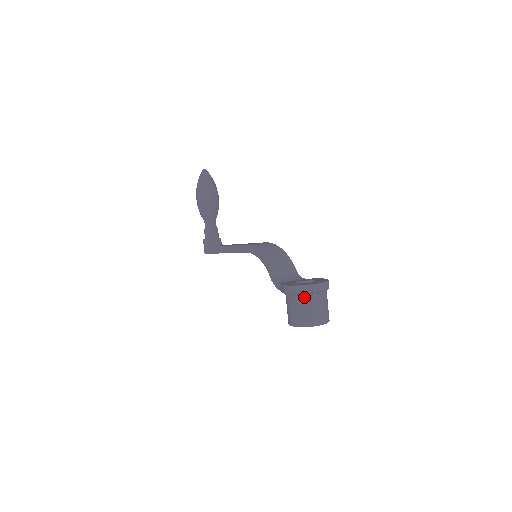
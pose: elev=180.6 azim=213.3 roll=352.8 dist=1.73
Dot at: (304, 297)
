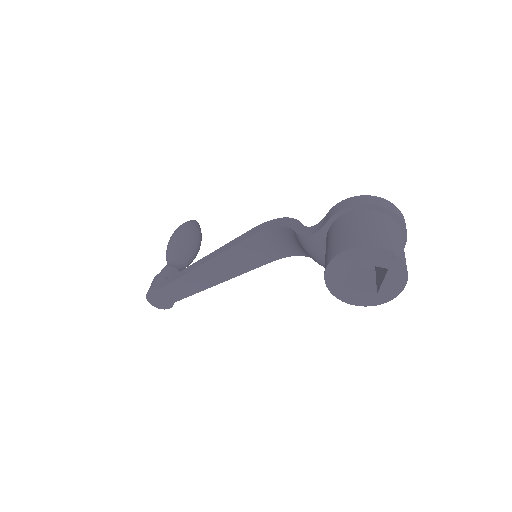
Dot at: (375, 213)
